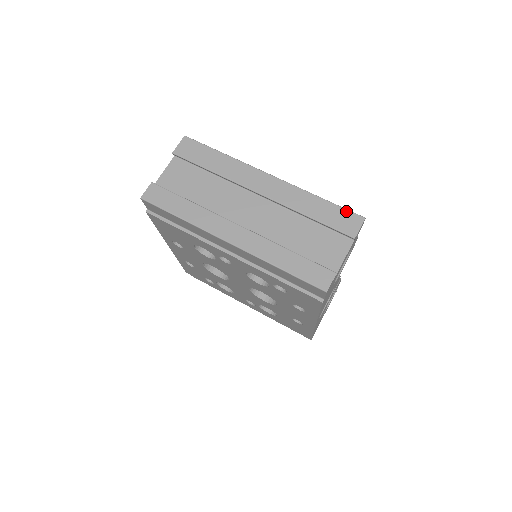
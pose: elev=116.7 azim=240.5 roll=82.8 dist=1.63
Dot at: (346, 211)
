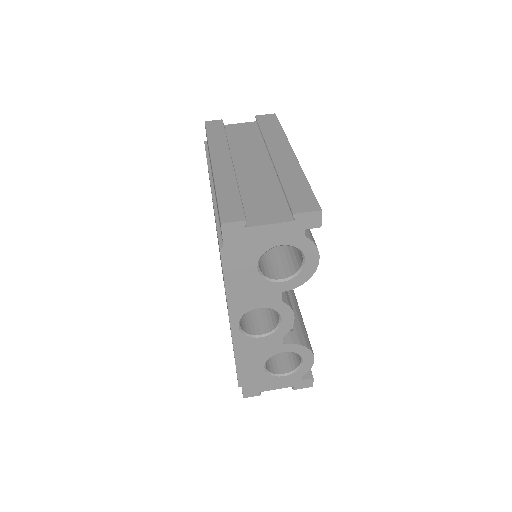
Dot at: (313, 198)
